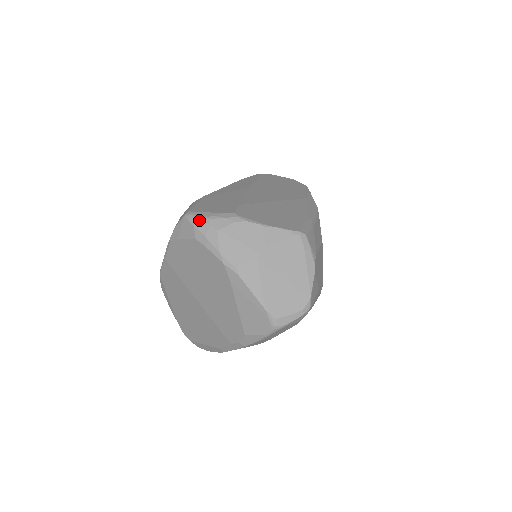
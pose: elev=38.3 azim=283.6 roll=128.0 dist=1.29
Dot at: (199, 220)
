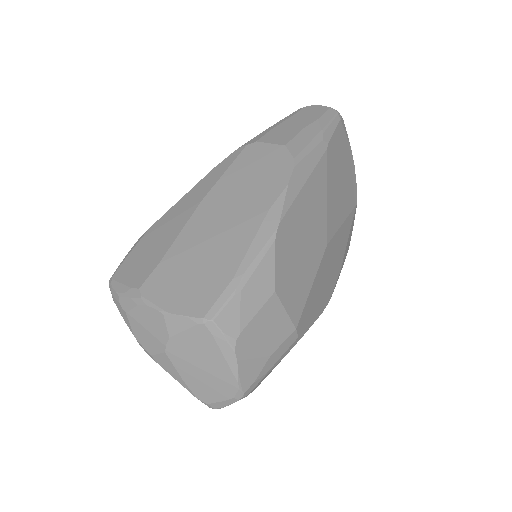
Dot at: (114, 295)
